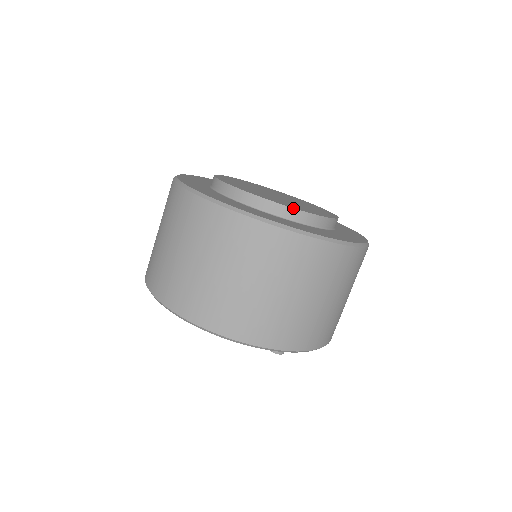
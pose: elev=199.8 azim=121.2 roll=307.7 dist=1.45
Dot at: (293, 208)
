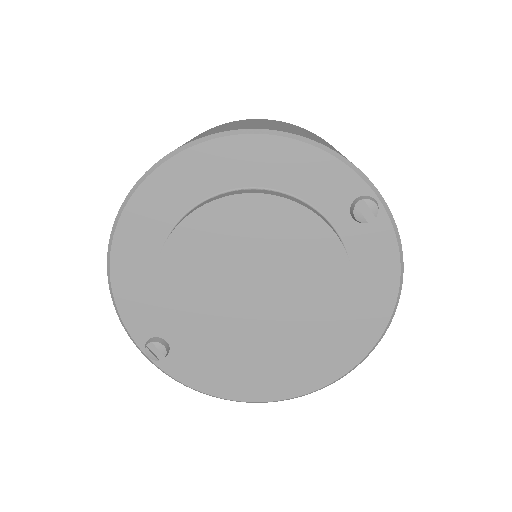
Dot at: occluded
